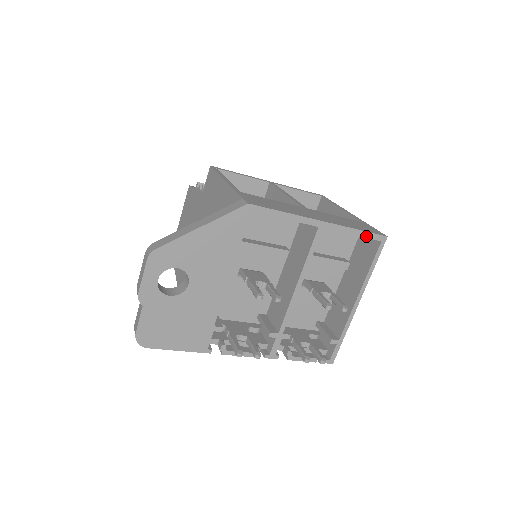
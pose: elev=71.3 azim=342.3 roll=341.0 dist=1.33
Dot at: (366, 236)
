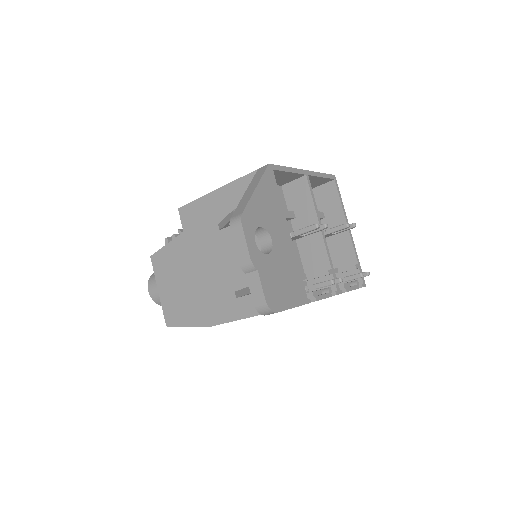
Dot at: (327, 177)
